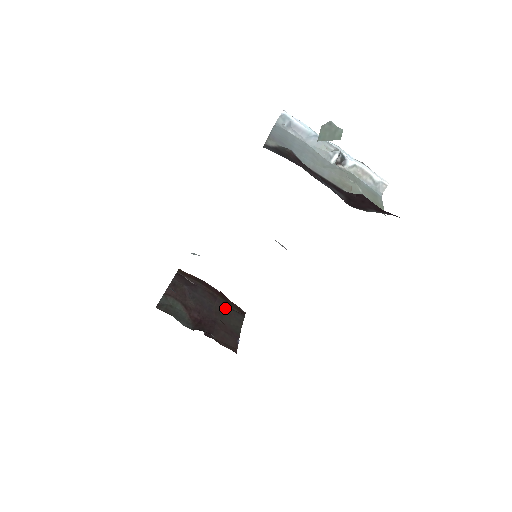
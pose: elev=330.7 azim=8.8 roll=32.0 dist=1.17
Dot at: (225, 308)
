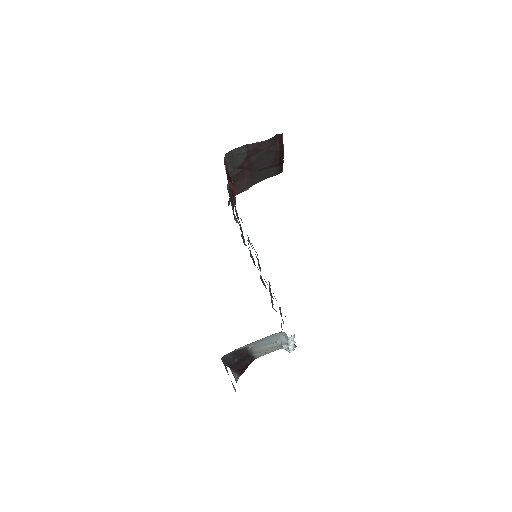
Dot at: (272, 167)
